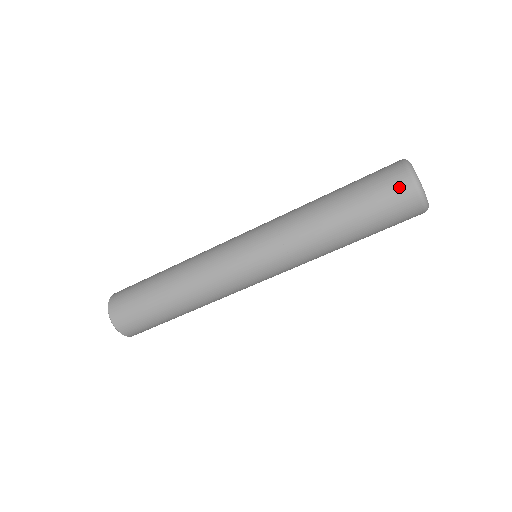
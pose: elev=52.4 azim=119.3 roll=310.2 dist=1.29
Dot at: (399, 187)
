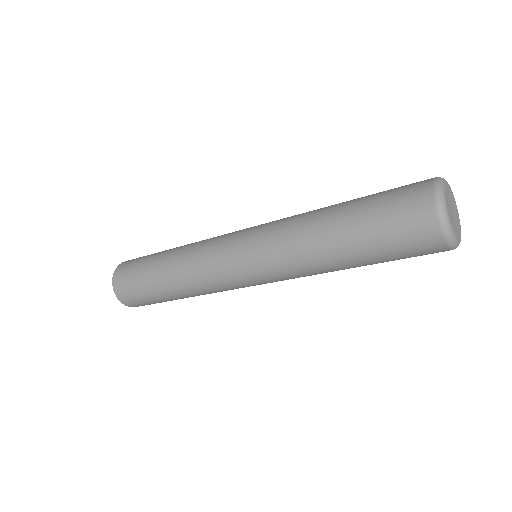
Dot at: (427, 246)
